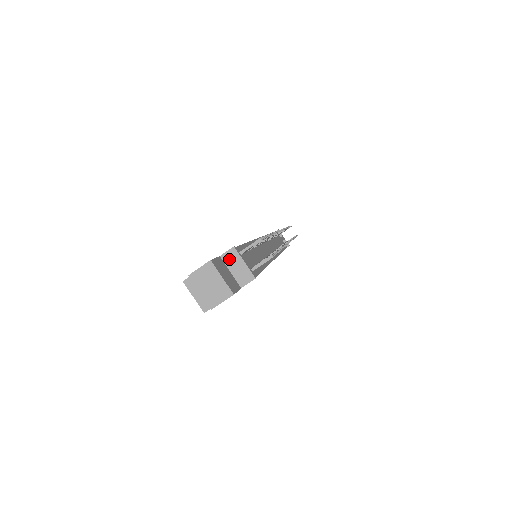
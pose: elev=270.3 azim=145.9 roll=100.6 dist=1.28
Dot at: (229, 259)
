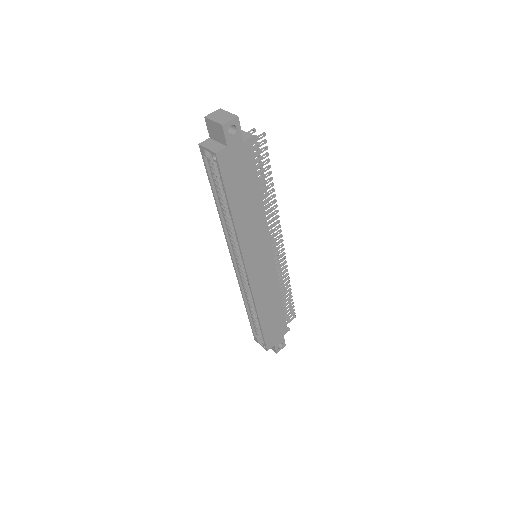
Dot at: occluded
